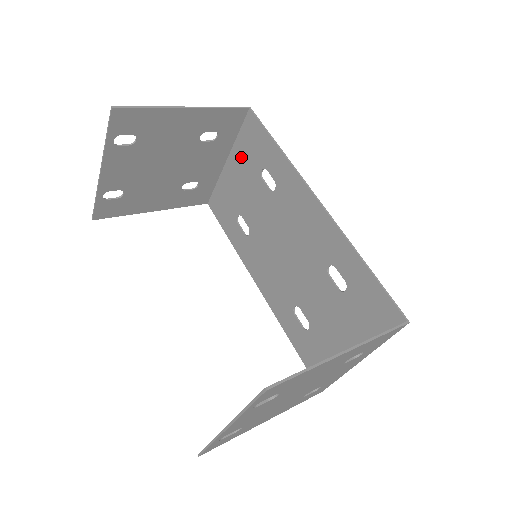
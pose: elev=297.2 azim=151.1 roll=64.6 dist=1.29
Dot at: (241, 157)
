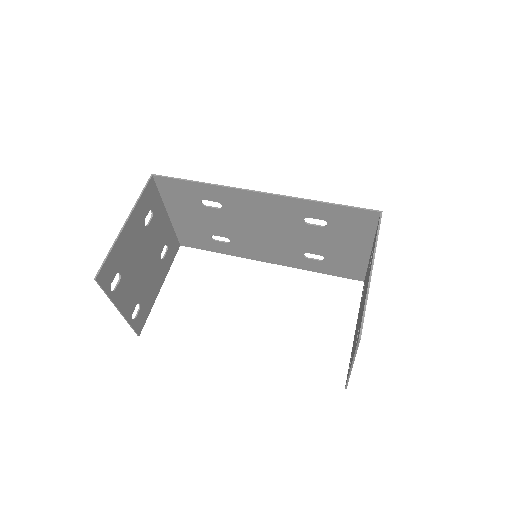
Dot at: (177, 205)
